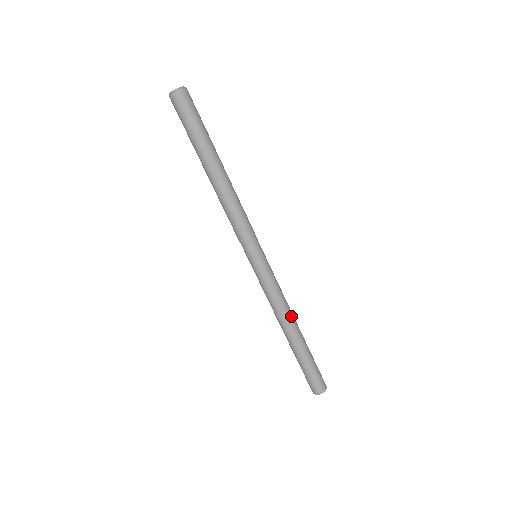
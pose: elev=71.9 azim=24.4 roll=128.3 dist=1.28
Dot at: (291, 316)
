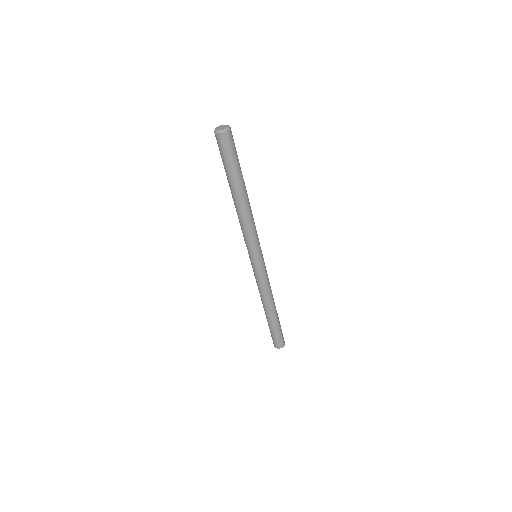
Dot at: occluded
